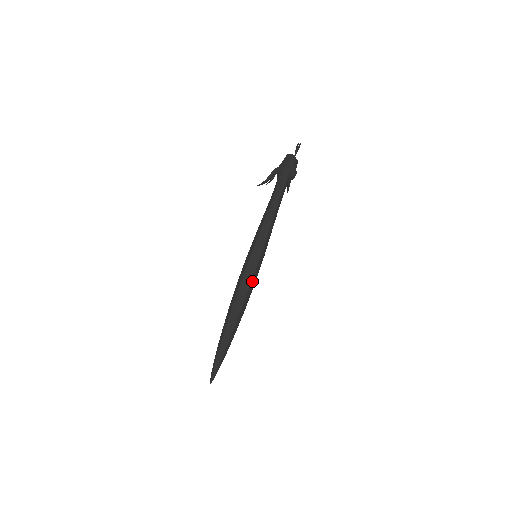
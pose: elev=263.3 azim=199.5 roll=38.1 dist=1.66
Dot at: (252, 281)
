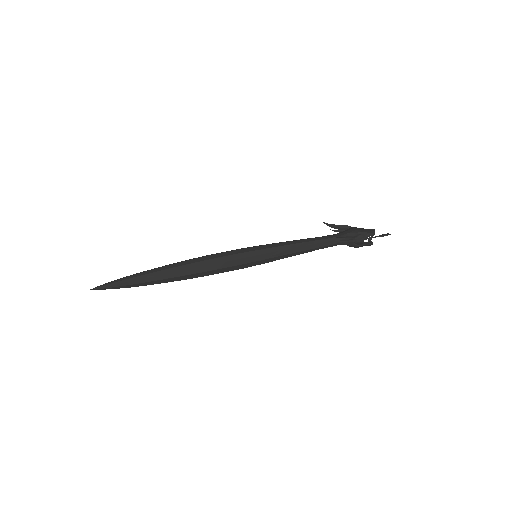
Dot at: (228, 262)
